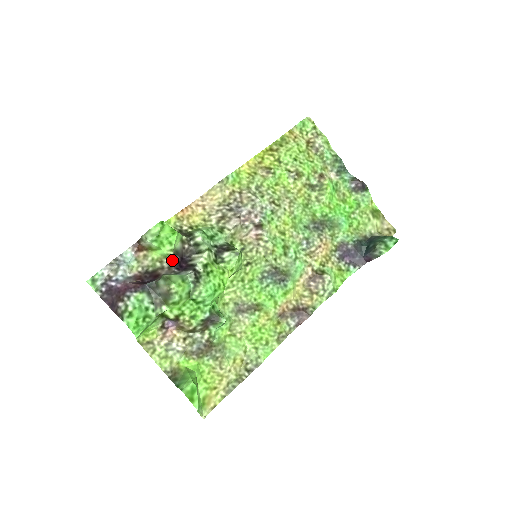
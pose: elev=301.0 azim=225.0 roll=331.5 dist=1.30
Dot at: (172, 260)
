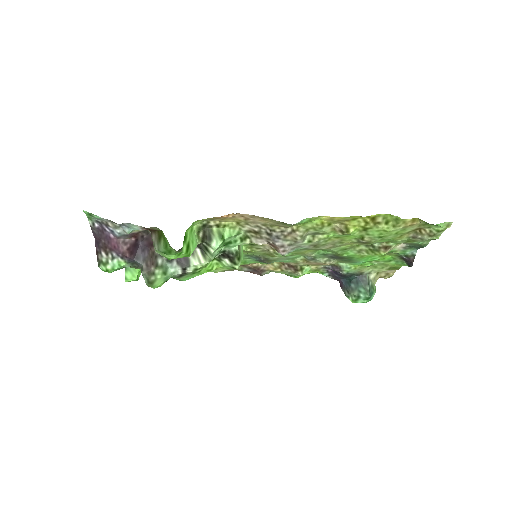
Dot at: occluded
